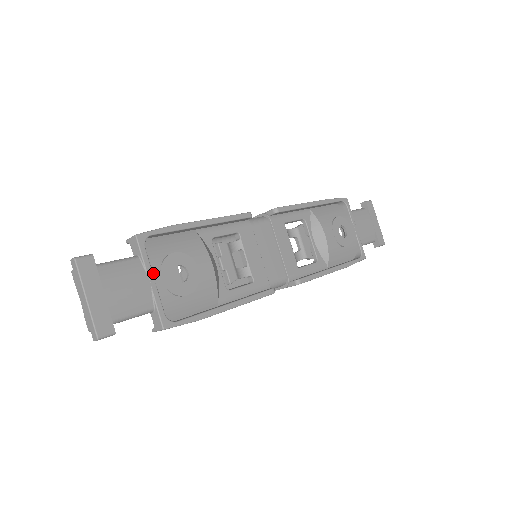
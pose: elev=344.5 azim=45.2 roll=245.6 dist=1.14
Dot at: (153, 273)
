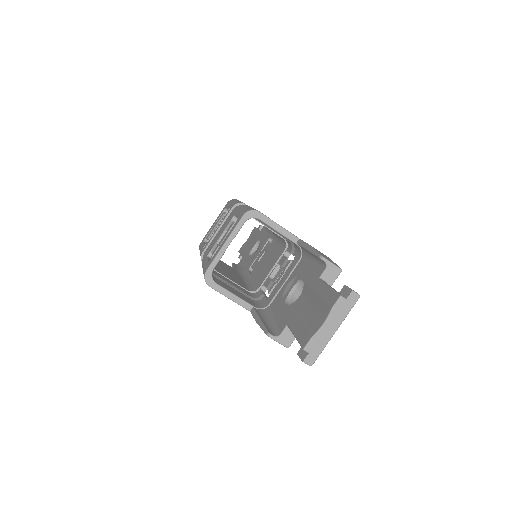
Dot at: occluded
